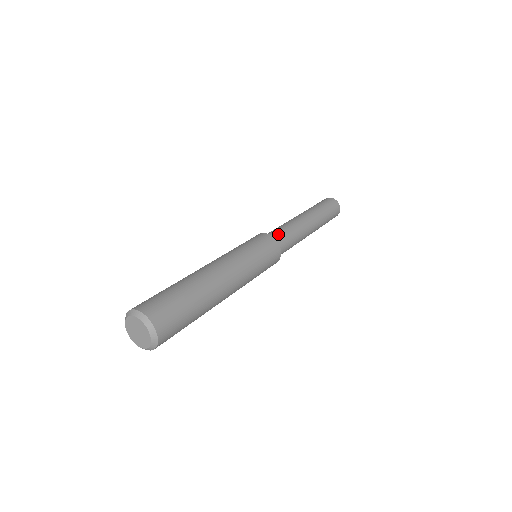
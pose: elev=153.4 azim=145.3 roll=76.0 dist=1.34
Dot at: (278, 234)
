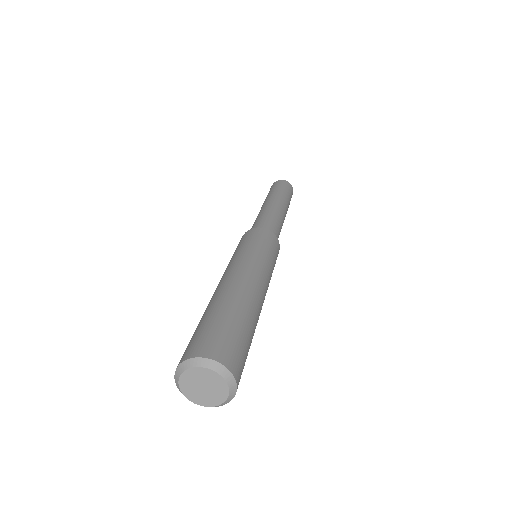
Dot at: (271, 228)
